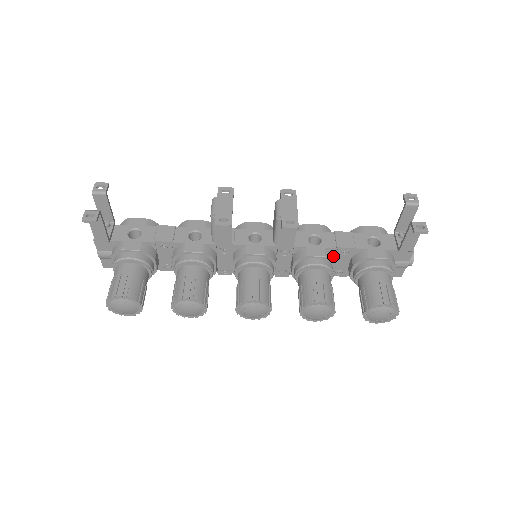
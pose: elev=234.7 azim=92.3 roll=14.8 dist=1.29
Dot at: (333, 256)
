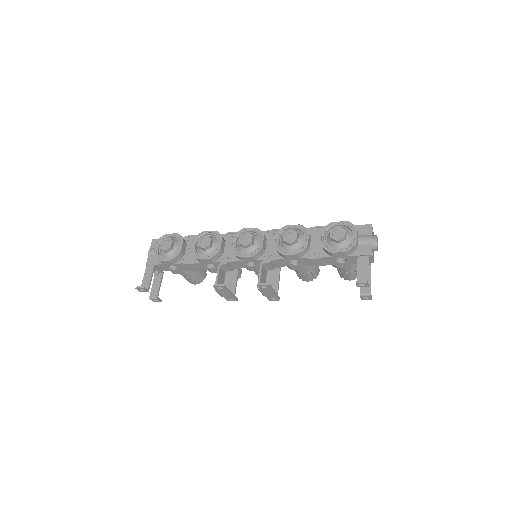
Dot at: occluded
